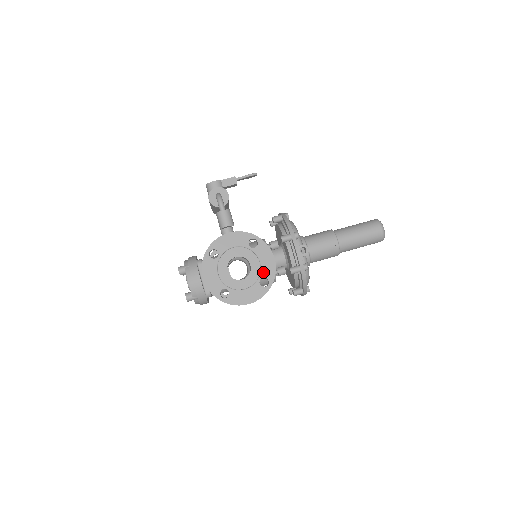
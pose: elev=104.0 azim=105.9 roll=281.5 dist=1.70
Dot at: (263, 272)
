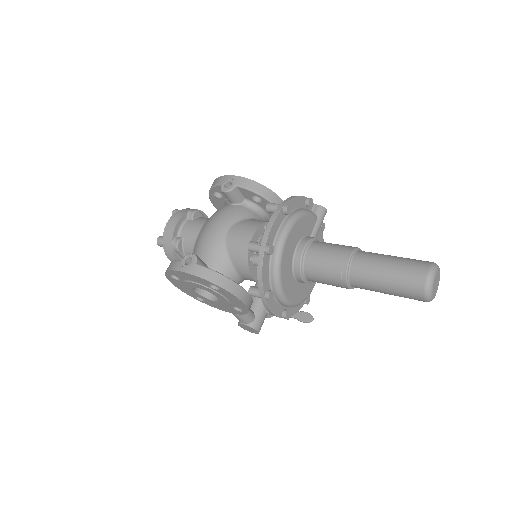
Dot at: occluded
